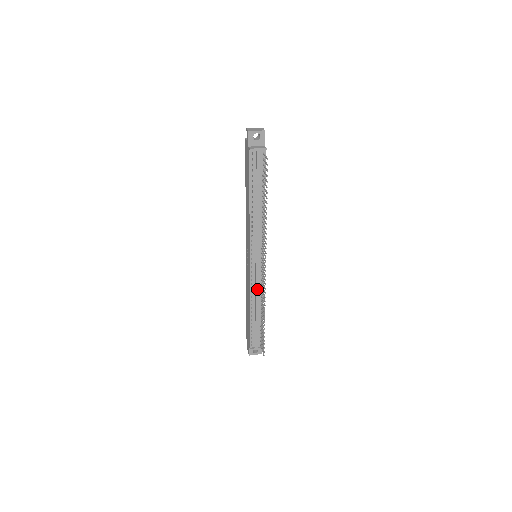
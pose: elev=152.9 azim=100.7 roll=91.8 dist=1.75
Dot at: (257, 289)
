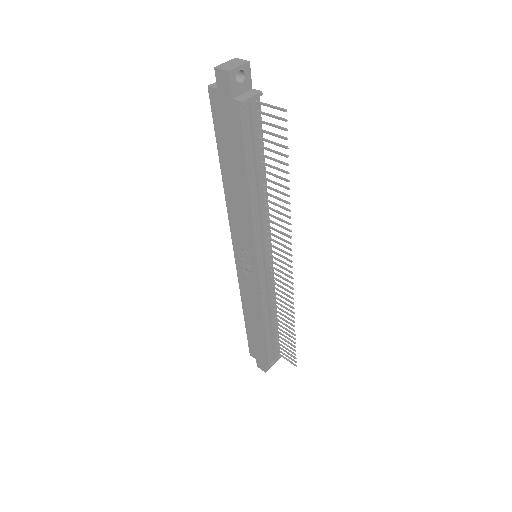
Dot at: (270, 297)
